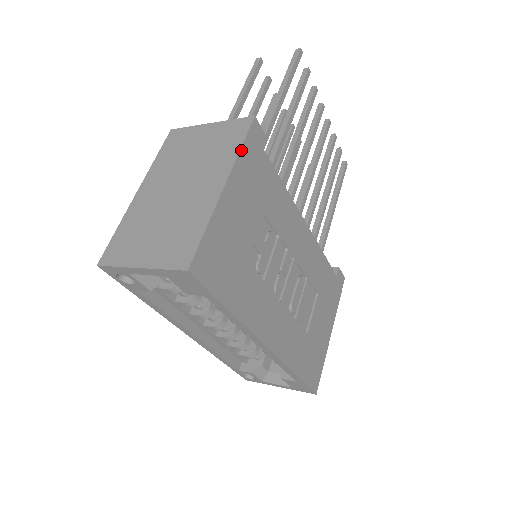
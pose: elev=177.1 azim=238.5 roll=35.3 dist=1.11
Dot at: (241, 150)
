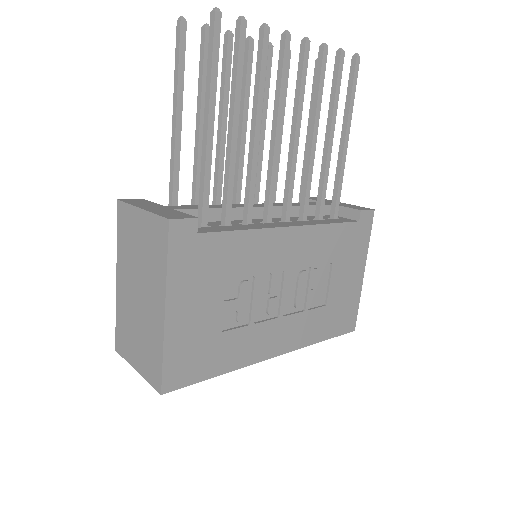
Dot at: (168, 266)
